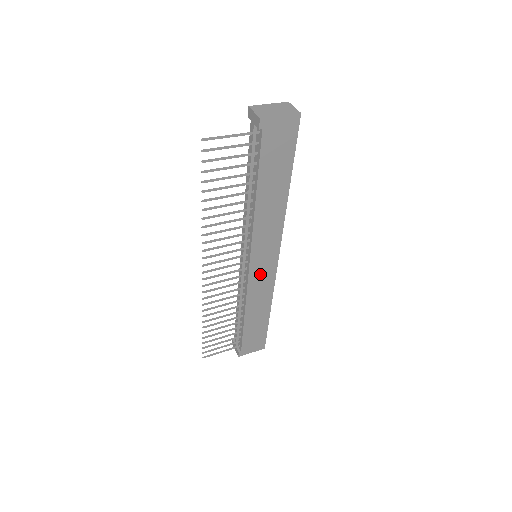
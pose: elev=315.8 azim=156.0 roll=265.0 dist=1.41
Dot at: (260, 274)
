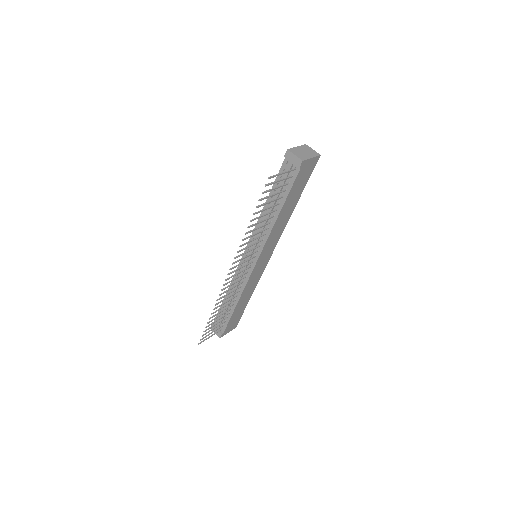
Dot at: (258, 270)
